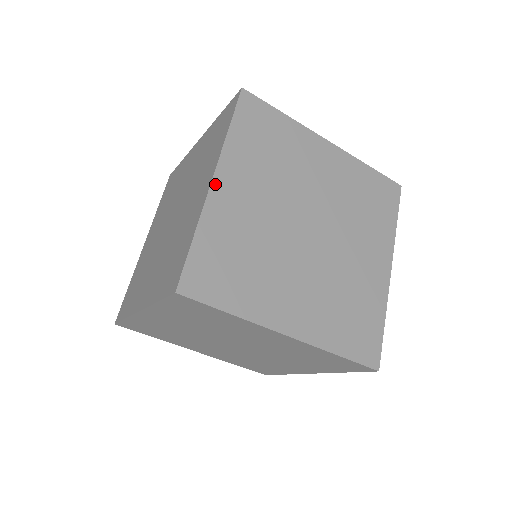
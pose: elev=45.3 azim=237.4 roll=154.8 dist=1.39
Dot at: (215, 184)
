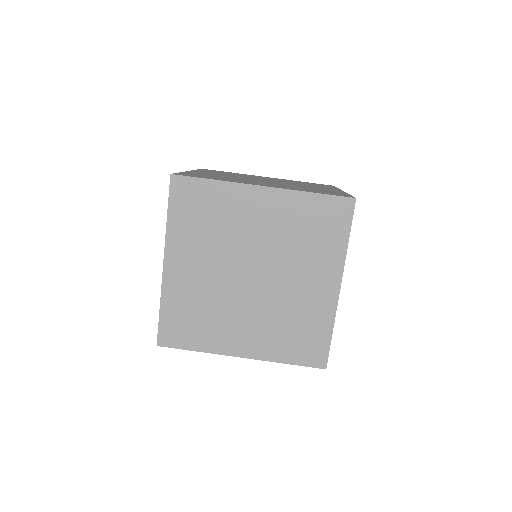
Dot at: (191, 171)
